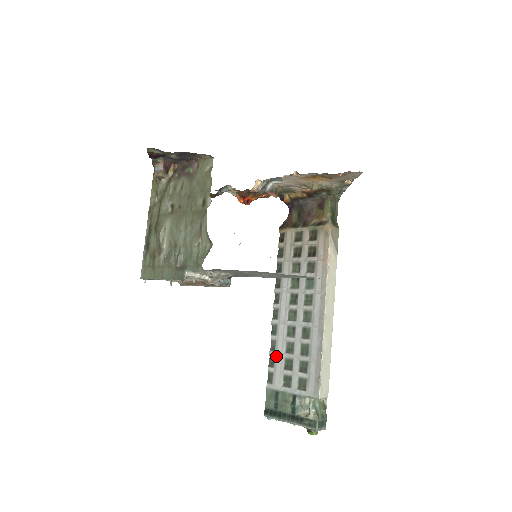
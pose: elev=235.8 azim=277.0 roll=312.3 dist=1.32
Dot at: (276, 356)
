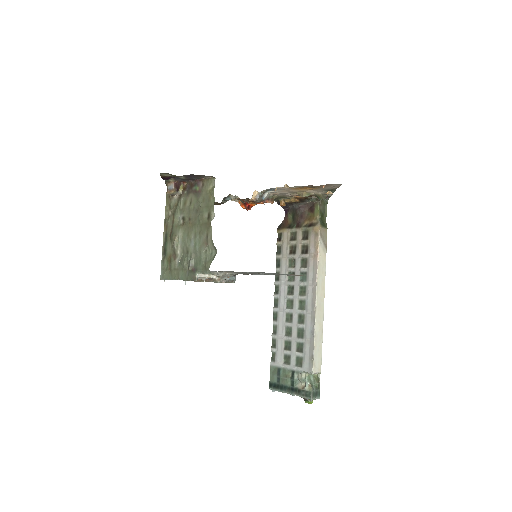
Dot at: (277, 339)
